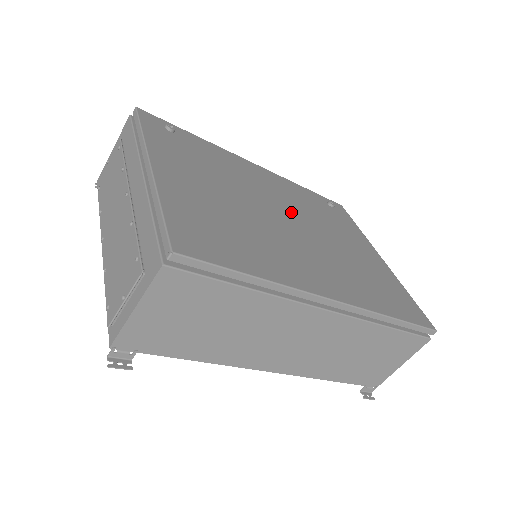
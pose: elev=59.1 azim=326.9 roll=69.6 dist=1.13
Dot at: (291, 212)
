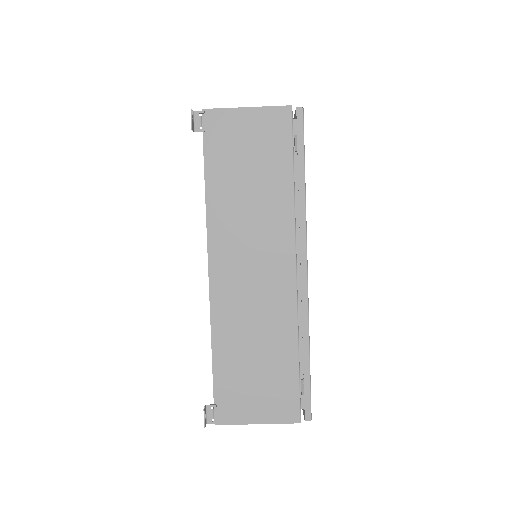
Dot at: occluded
